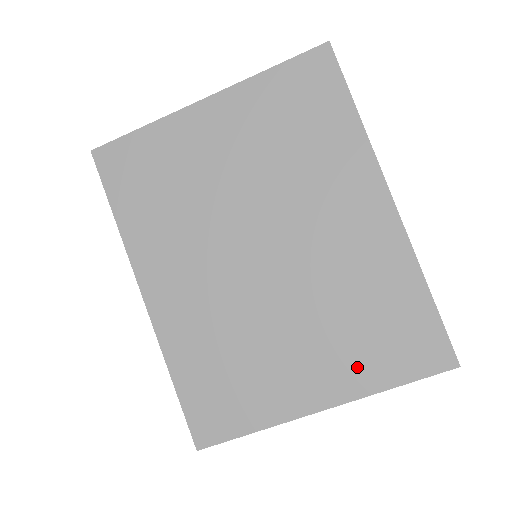
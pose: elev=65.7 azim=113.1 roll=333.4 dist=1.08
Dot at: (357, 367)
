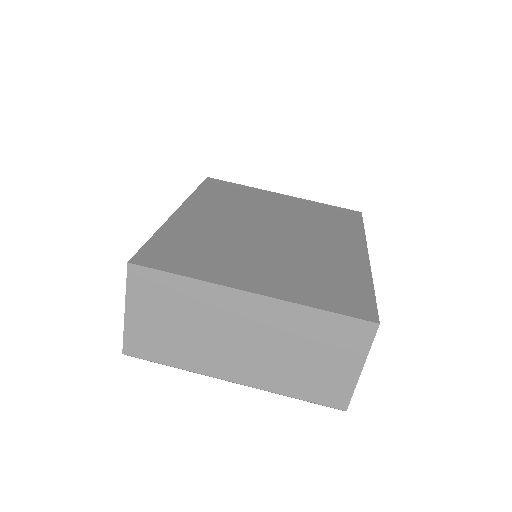
Dot at: (297, 289)
